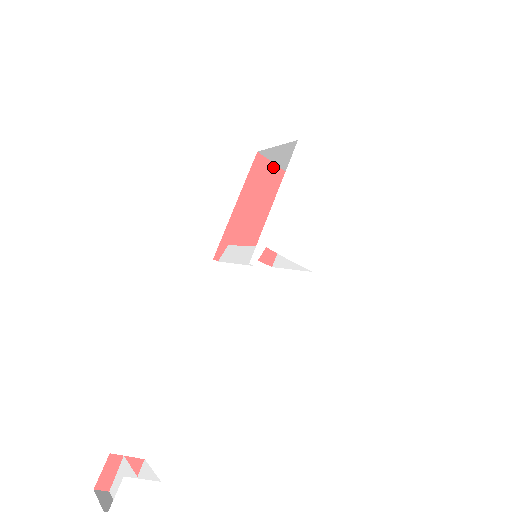
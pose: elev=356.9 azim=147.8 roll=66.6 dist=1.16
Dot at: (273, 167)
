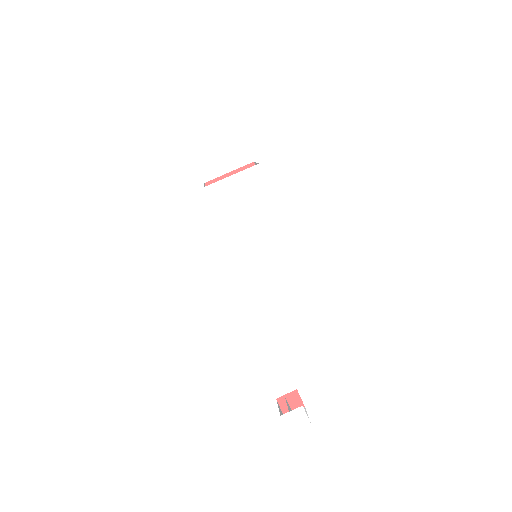
Dot at: (223, 178)
